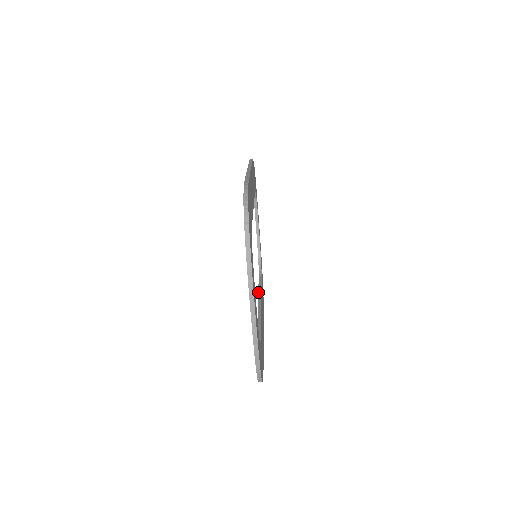
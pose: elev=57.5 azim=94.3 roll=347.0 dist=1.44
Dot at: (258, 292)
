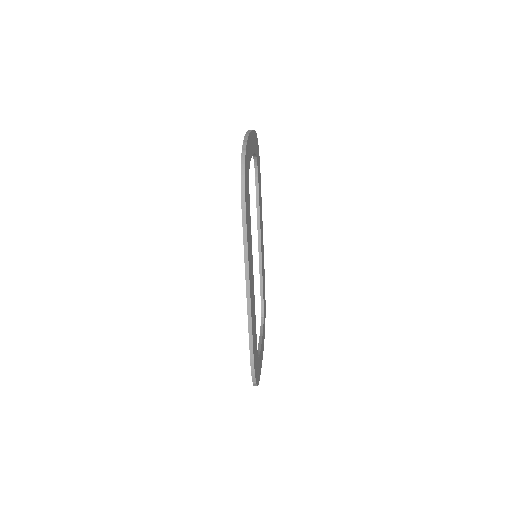
Dot at: (257, 219)
